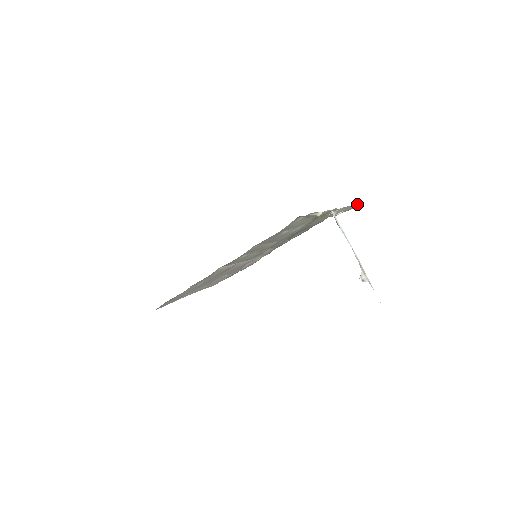
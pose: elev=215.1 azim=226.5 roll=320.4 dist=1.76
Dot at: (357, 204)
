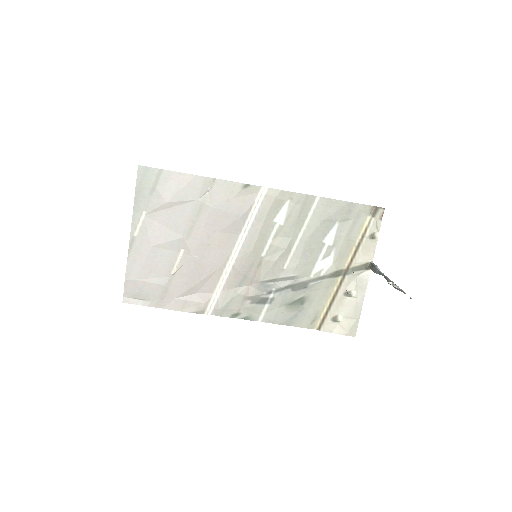
Dot at: (356, 330)
